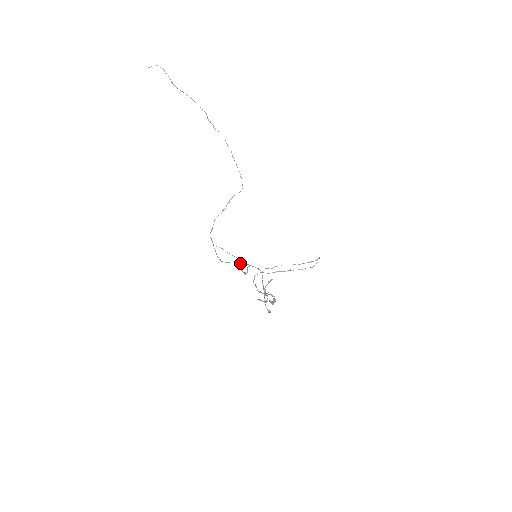
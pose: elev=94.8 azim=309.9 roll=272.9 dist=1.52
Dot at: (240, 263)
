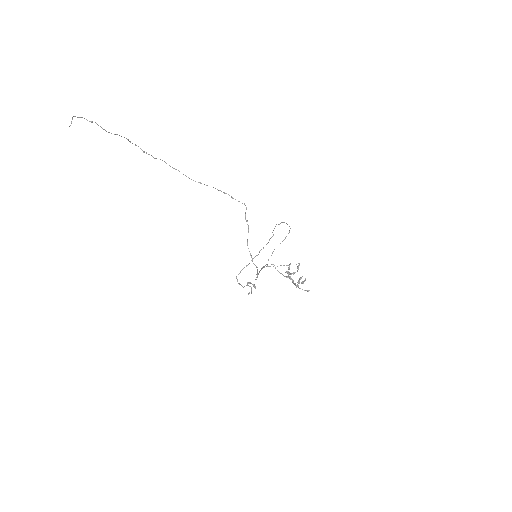
Dot at: occluded
